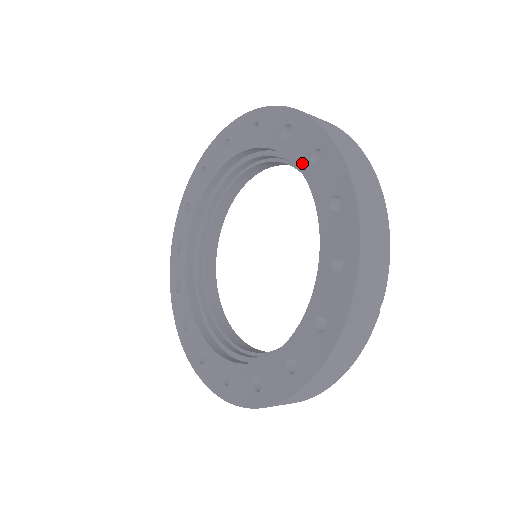
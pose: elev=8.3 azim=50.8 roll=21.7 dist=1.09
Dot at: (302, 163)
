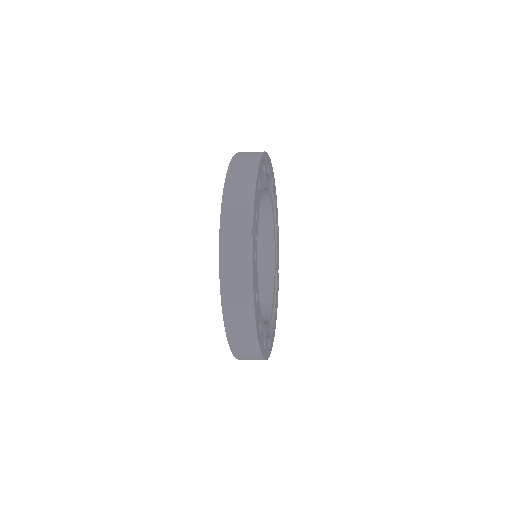
Dot at: occluded
